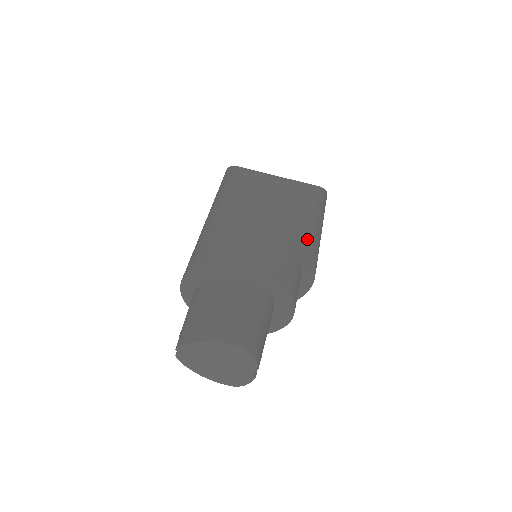
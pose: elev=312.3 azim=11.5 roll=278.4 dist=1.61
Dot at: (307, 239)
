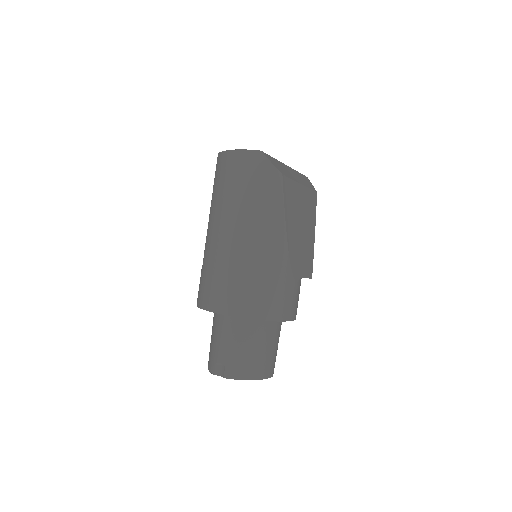
Dot at: occluded
